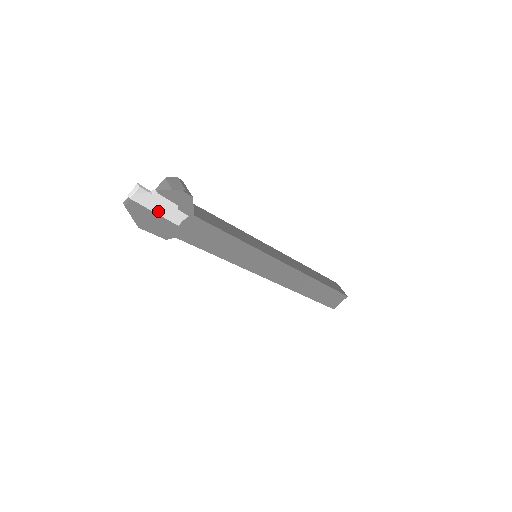
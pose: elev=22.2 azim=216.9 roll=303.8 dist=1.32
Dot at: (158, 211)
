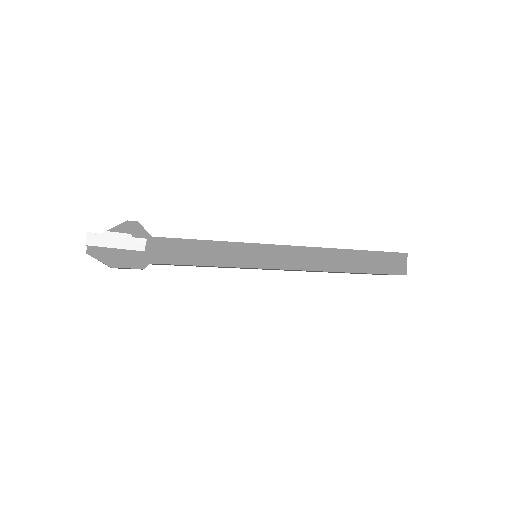
Dot at: (117, 246)
